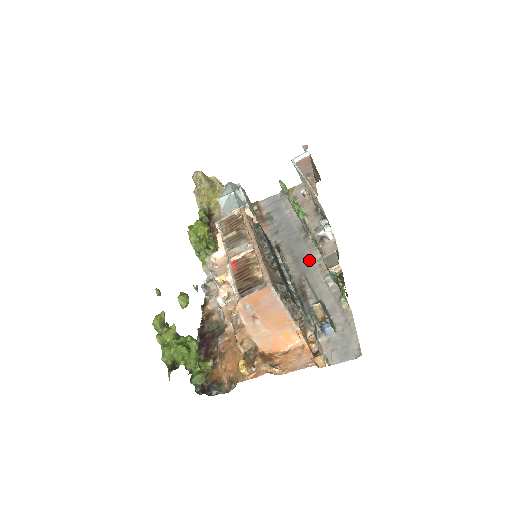
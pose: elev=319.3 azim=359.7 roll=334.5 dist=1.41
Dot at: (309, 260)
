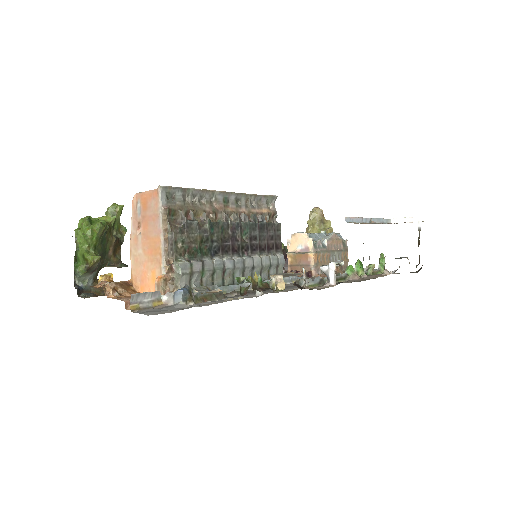
Dot at: (291, 287)
